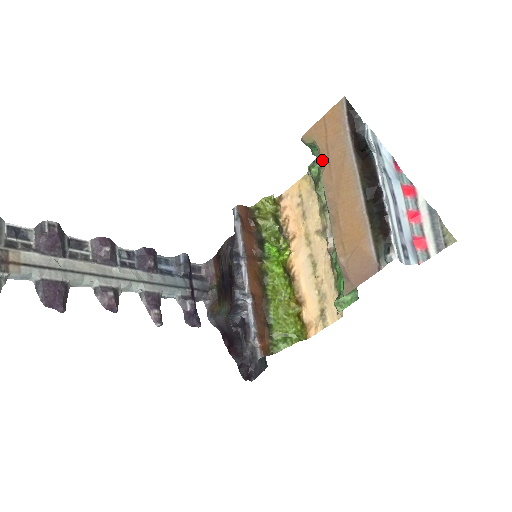
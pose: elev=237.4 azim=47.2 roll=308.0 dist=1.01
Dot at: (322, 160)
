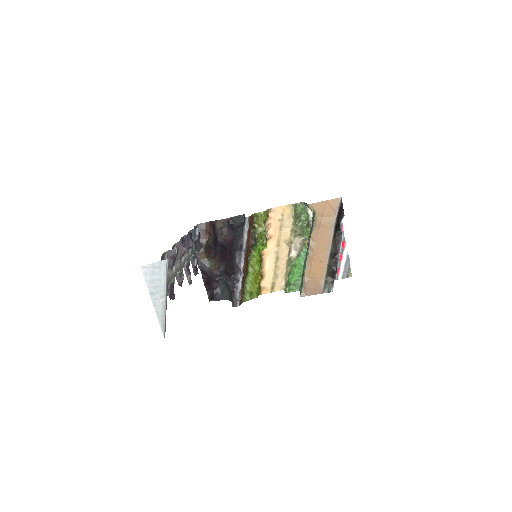
Dot at: (315, 224)
